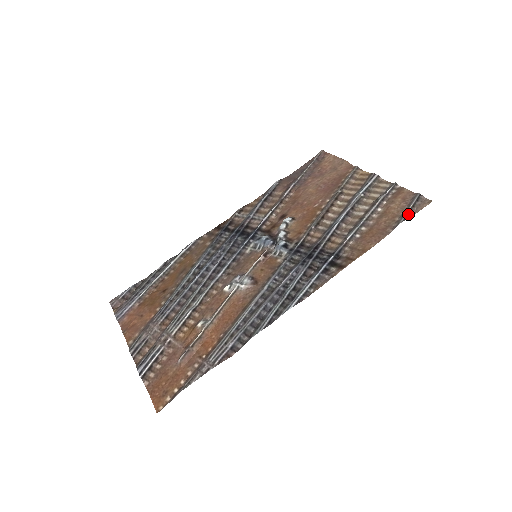
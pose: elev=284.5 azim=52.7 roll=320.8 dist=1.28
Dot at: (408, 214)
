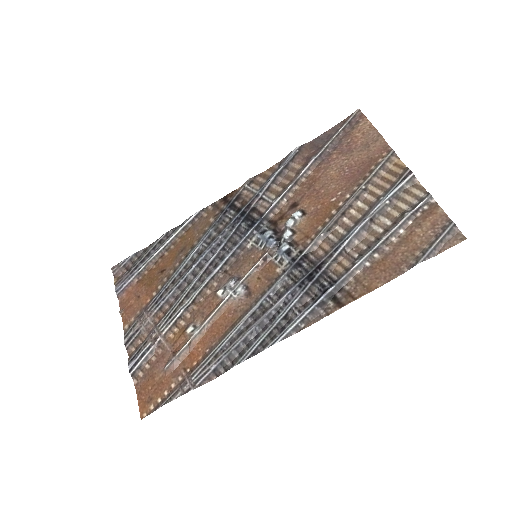
Dot at: (431, 252)
